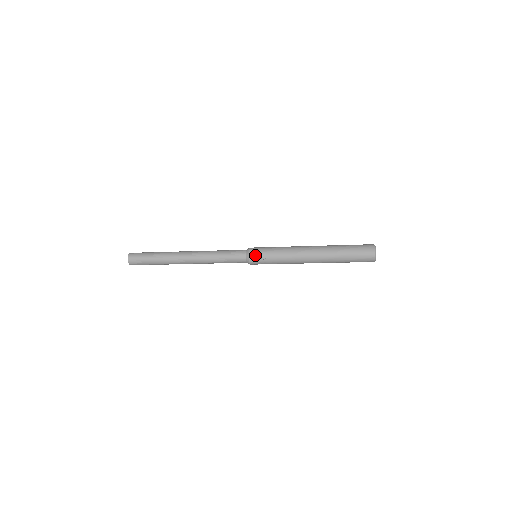
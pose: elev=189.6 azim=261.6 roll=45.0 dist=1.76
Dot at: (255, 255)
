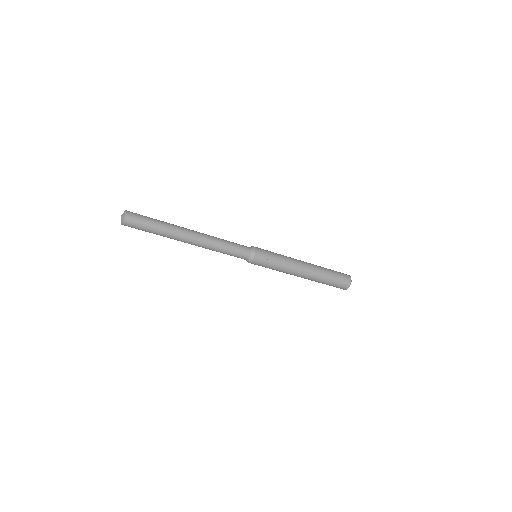
Dot at: (260, 250)
